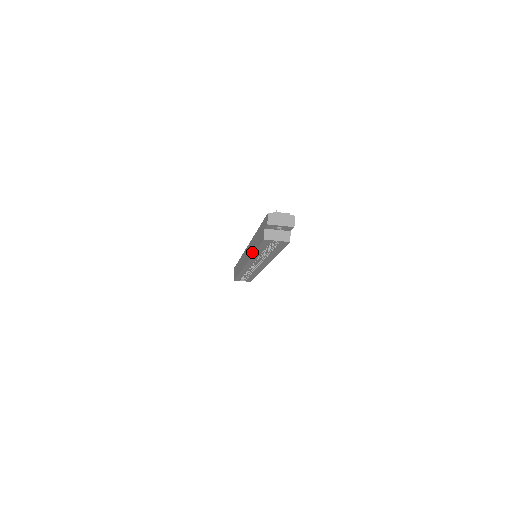
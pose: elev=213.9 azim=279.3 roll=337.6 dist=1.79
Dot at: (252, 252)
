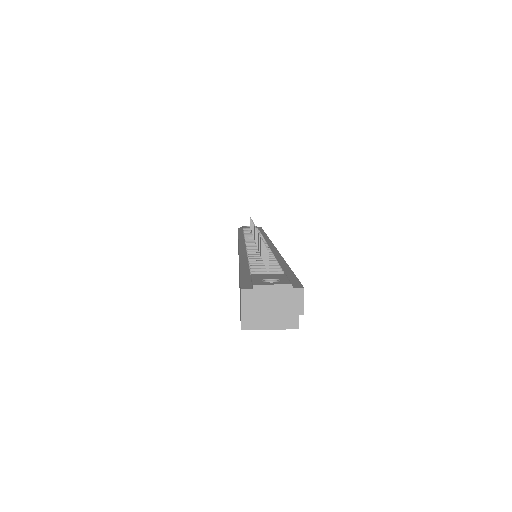
Dot at: (239, 285)
